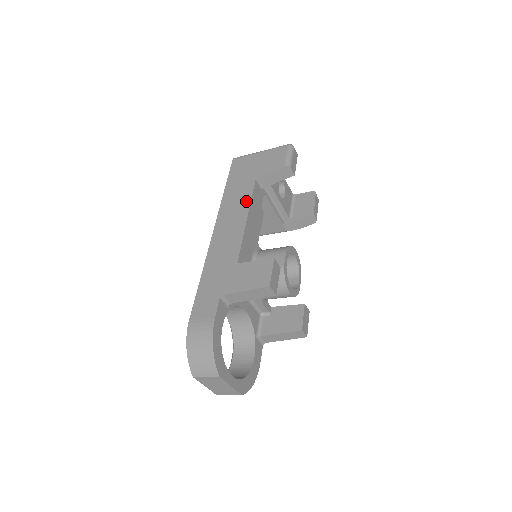
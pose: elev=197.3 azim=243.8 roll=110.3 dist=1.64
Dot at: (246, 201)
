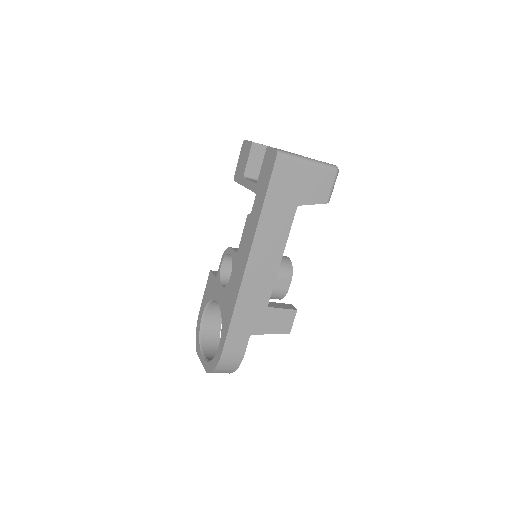
Dot at: (284, 236)
